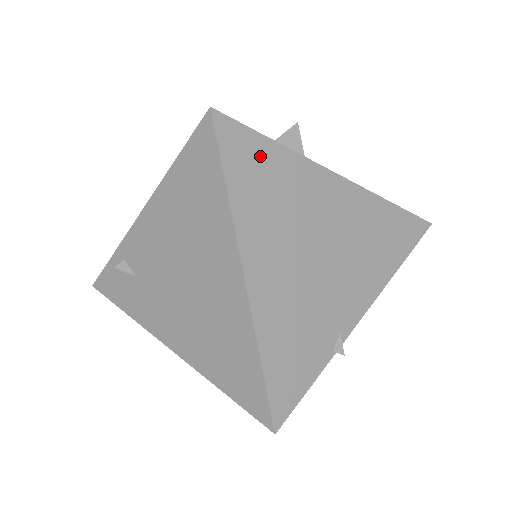
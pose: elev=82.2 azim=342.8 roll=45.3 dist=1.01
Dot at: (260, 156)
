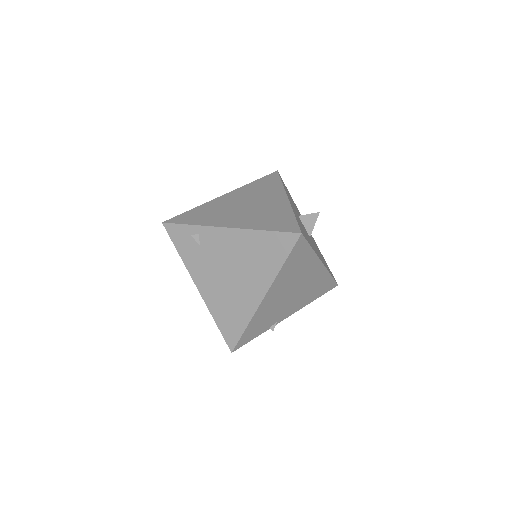
Dot at: (303, 253)
